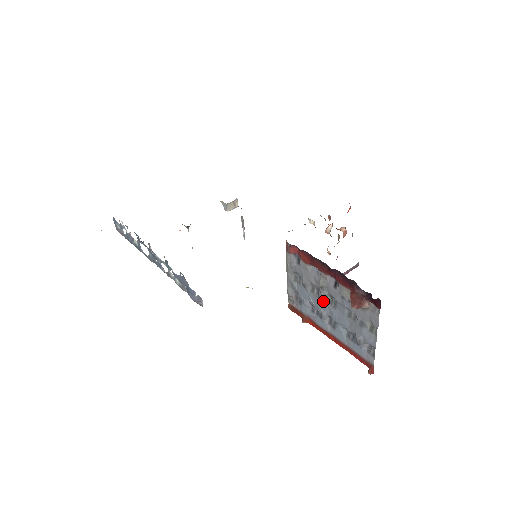
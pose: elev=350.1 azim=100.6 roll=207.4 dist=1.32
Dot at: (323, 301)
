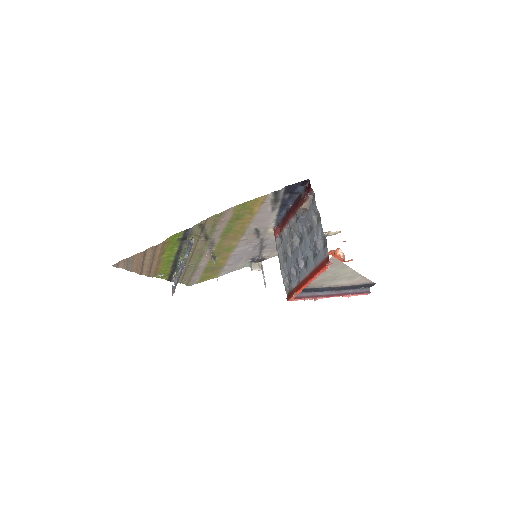
Dot at: (296, 248)
